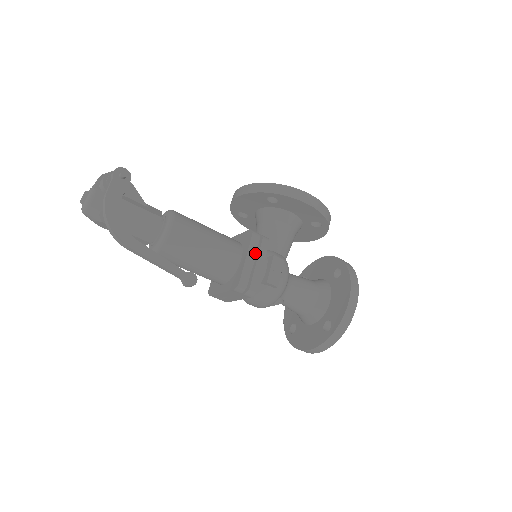
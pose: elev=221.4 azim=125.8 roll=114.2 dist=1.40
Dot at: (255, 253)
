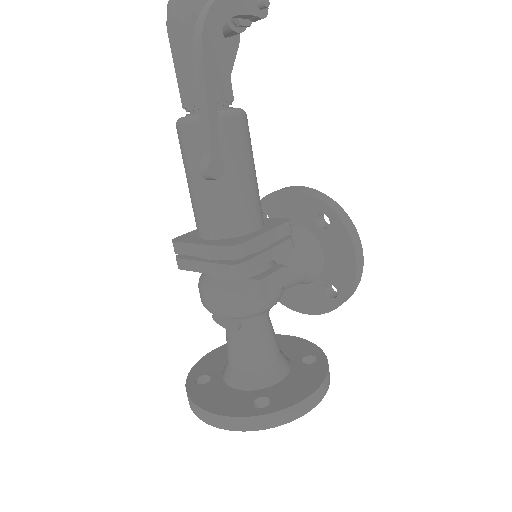
Dot at: (276, 240)
